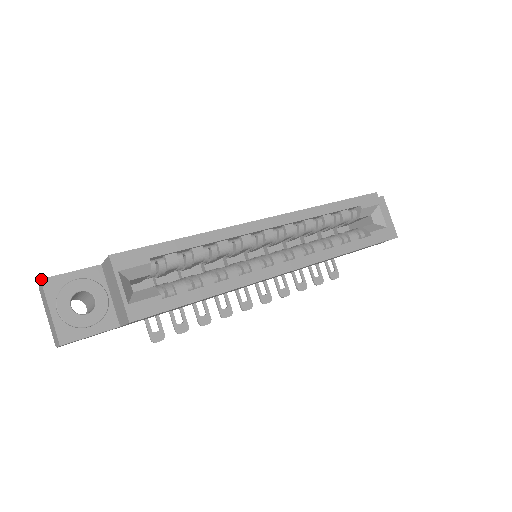
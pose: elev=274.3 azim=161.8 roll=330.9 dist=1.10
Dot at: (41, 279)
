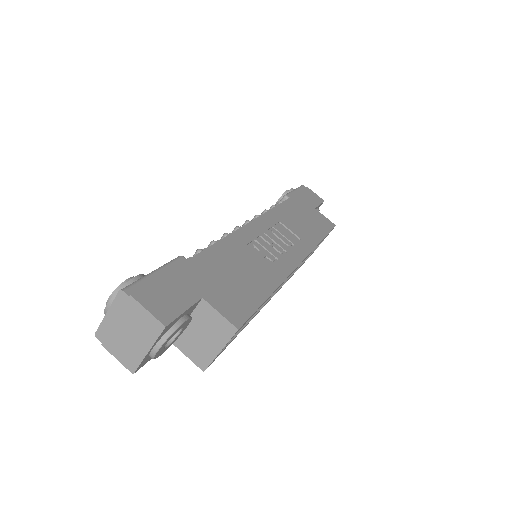
Dot at: (166, 327)
